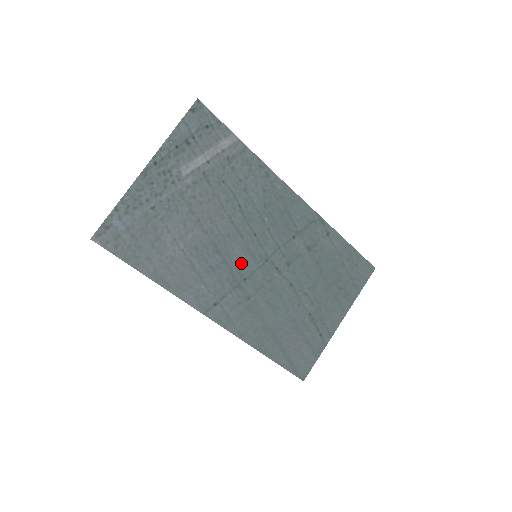
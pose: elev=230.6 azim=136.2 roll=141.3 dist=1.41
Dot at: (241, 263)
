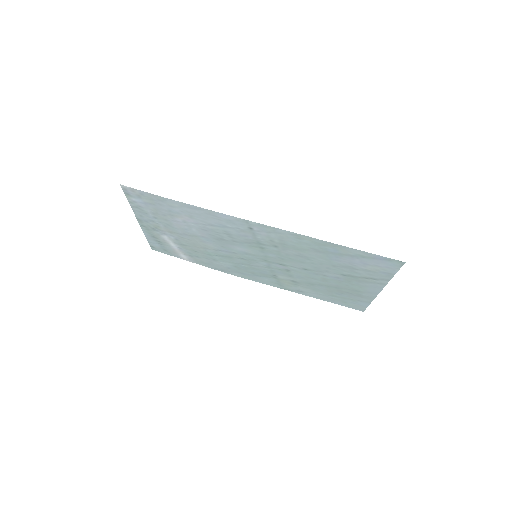
Dot at: (248, 249)
